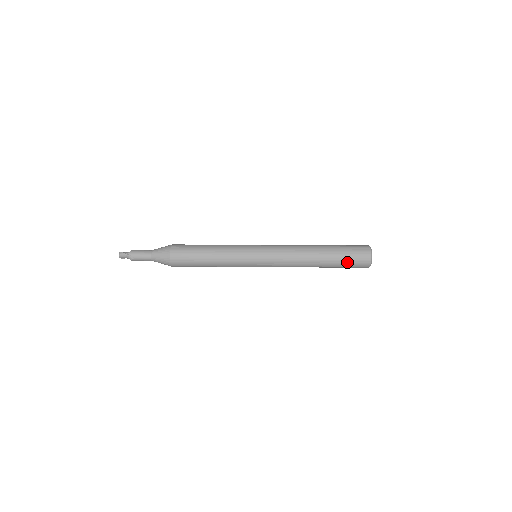
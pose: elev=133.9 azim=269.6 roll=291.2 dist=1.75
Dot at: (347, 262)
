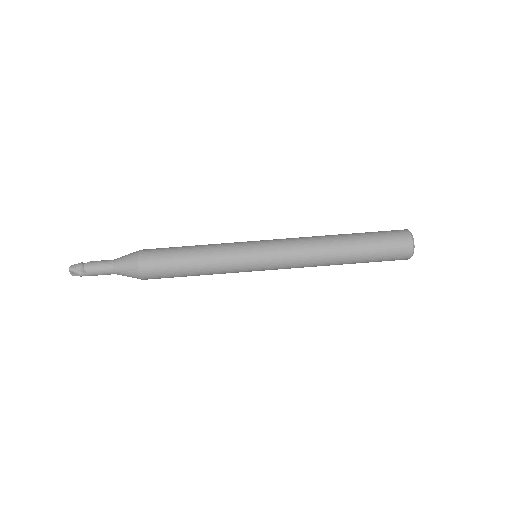
Dot at: (377, 261)
